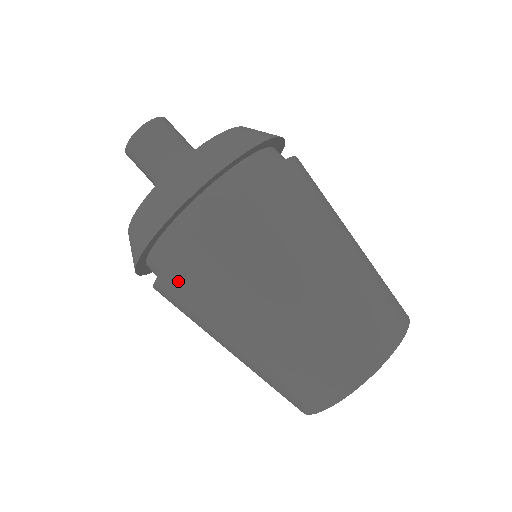
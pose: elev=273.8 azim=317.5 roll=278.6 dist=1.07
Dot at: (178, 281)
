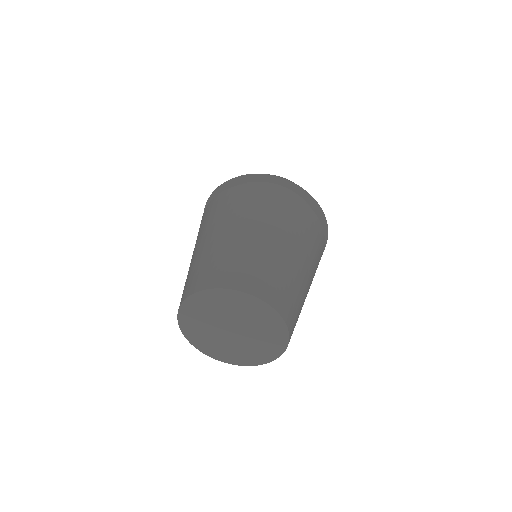
Dot at: (205, 213)
